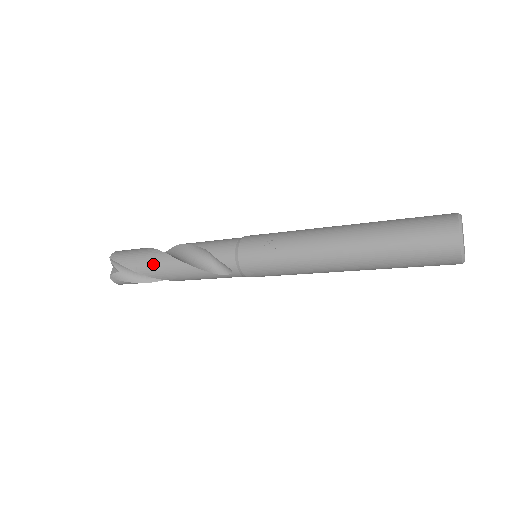
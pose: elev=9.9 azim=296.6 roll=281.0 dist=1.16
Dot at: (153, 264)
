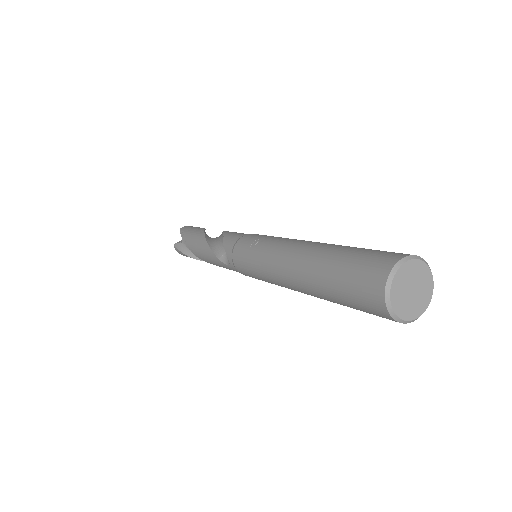
Dot at: (194, 239)
